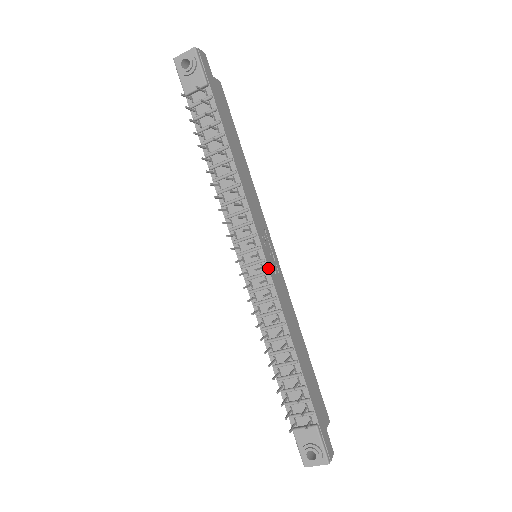
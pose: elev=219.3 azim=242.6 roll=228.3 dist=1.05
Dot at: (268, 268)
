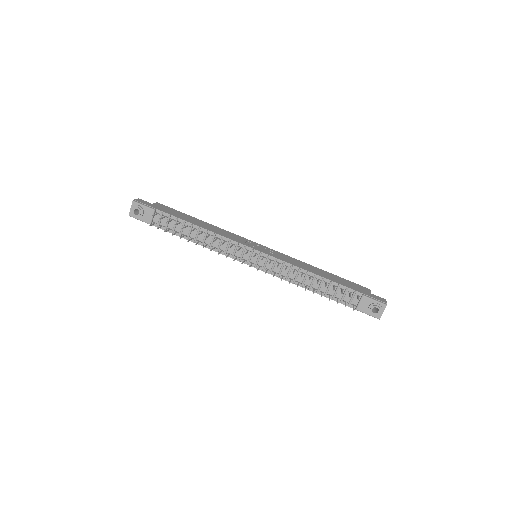
Dot at: (266, 254)
